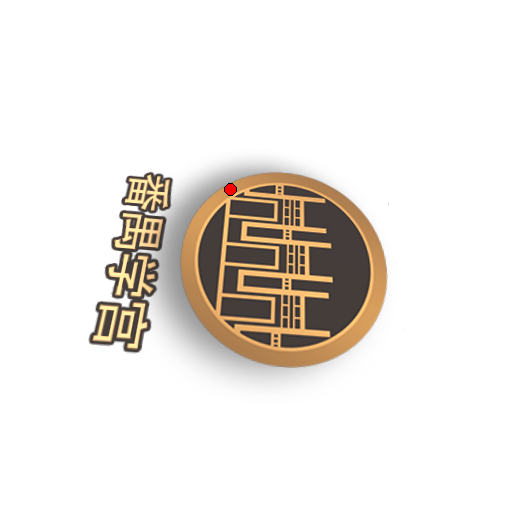
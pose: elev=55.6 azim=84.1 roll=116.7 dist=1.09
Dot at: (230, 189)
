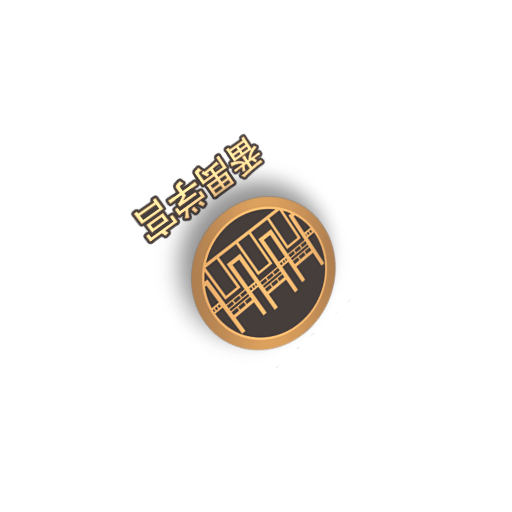
Dot at: (286, 203)
